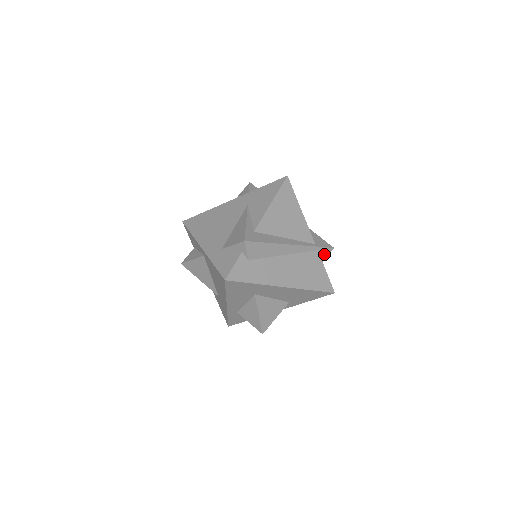
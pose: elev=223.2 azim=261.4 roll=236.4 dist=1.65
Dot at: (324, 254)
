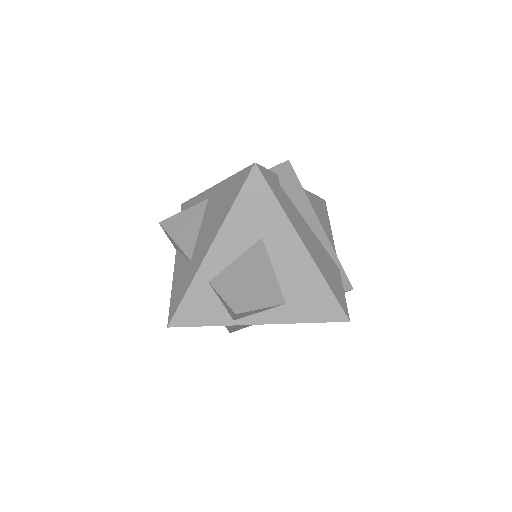
Dot at: occluded
